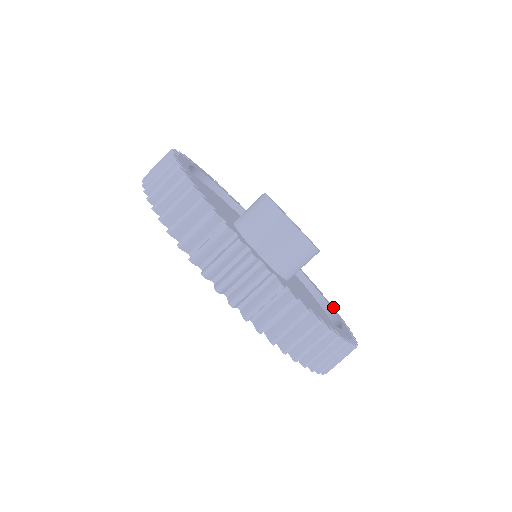
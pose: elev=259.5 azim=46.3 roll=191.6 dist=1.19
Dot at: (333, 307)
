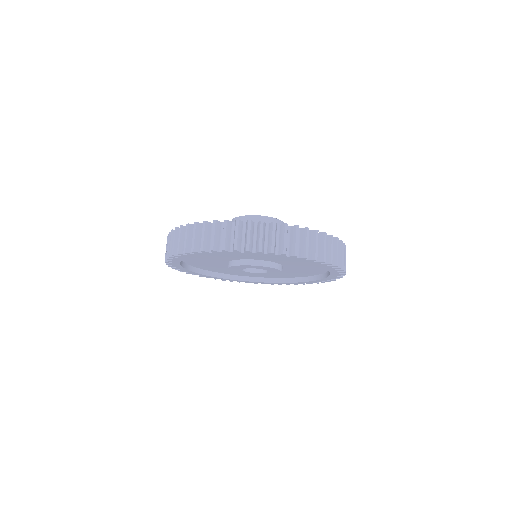
Dot at: occluded
